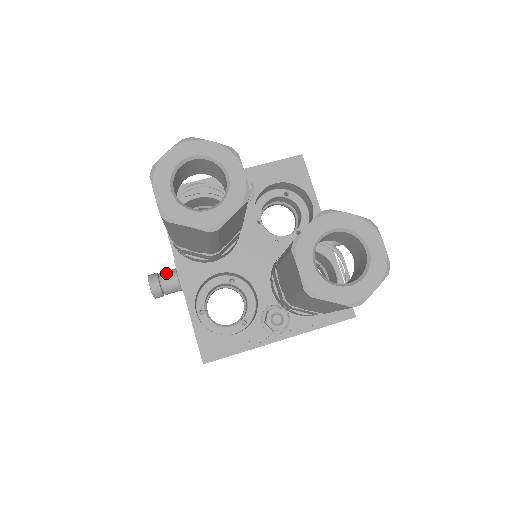
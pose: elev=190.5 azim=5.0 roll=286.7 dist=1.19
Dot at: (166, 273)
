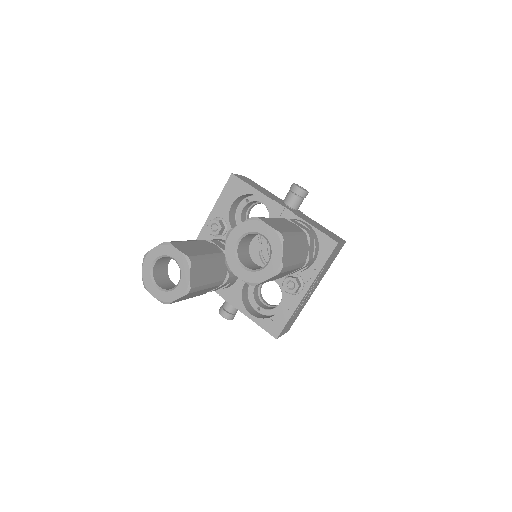
Dot at: (225, 303)
